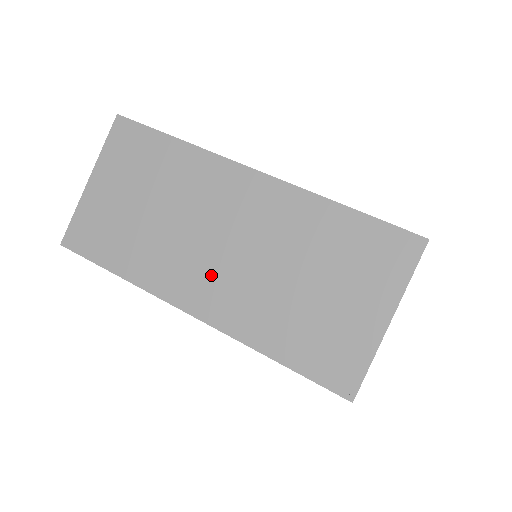
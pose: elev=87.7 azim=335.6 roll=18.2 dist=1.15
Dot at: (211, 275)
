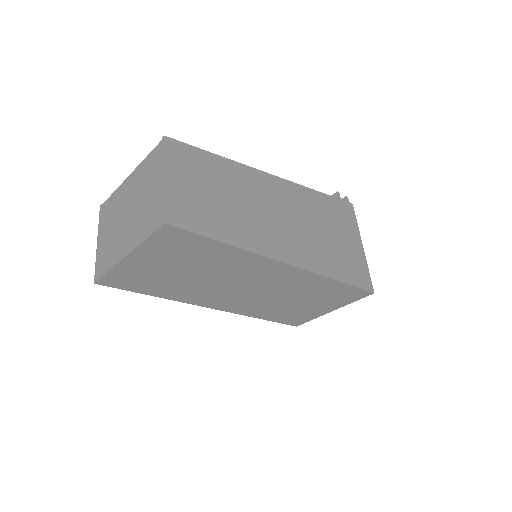
Dot at: (235, 299)
